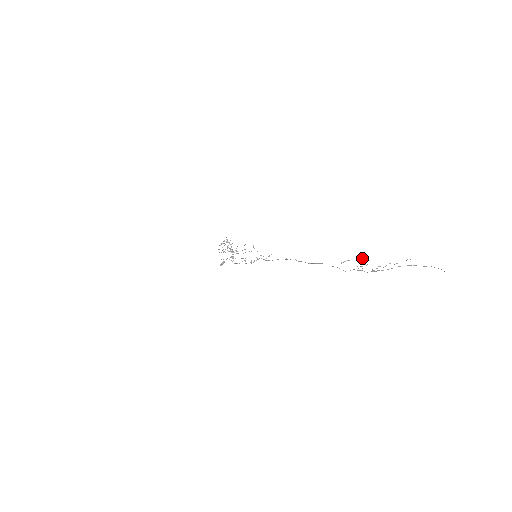
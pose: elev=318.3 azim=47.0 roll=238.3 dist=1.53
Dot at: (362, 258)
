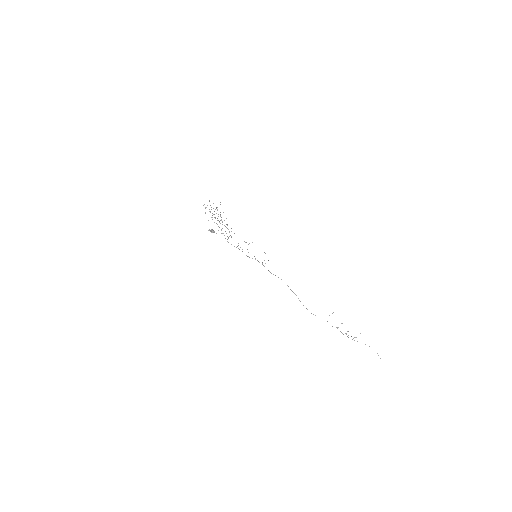
Dot at: occluded
